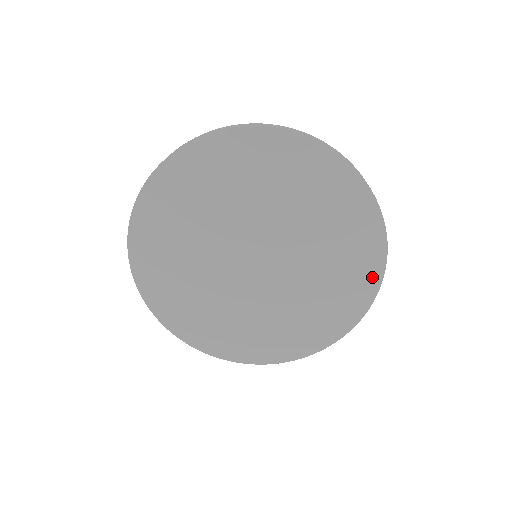
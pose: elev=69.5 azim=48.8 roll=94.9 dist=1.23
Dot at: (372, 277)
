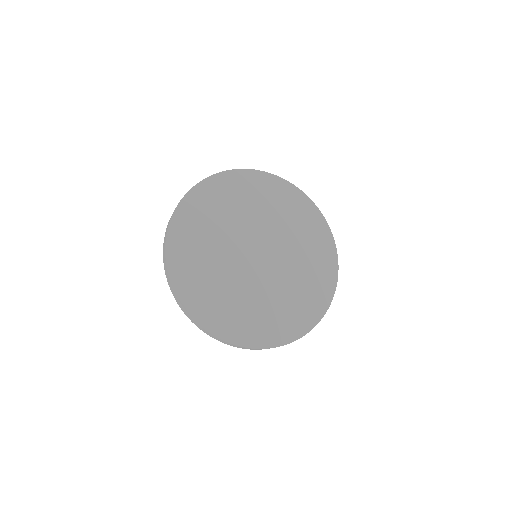
Dot at: (329, 287)
